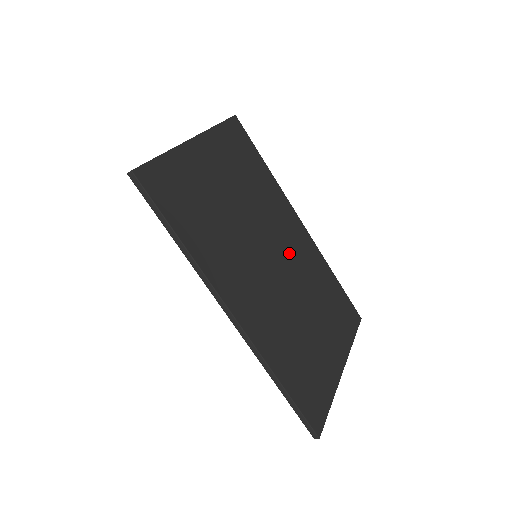
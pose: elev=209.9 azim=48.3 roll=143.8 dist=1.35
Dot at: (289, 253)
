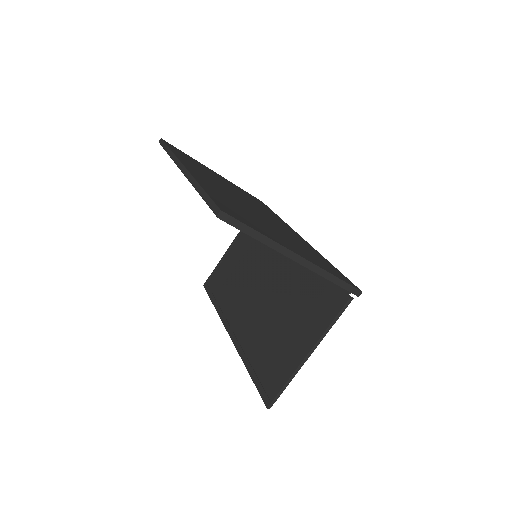
Dot at: occluded
